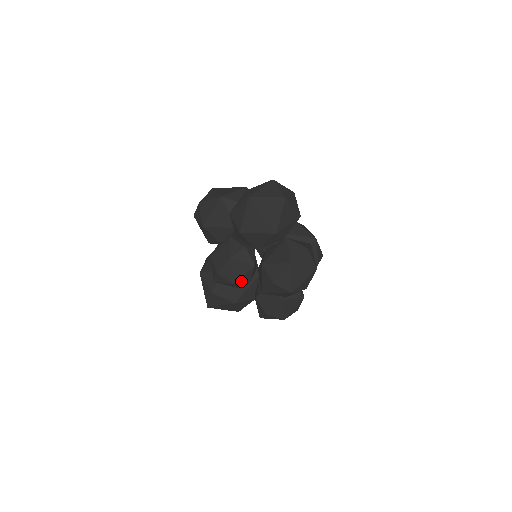
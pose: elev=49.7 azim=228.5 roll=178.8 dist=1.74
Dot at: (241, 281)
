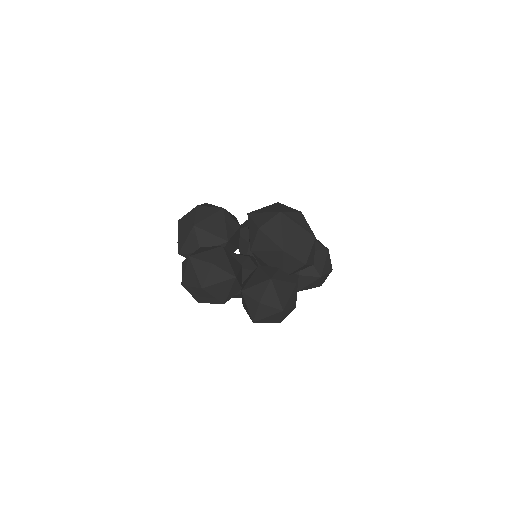
Dot at: occluded
